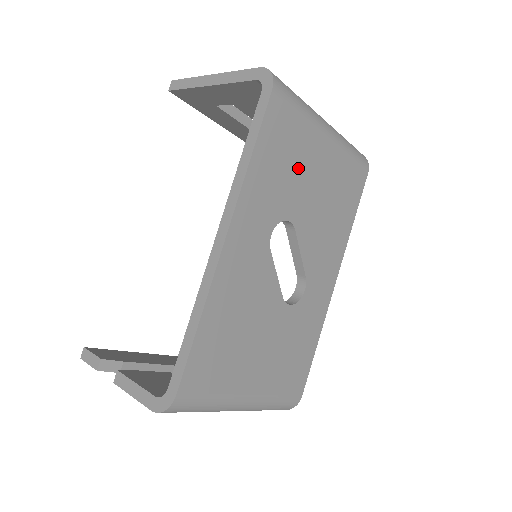
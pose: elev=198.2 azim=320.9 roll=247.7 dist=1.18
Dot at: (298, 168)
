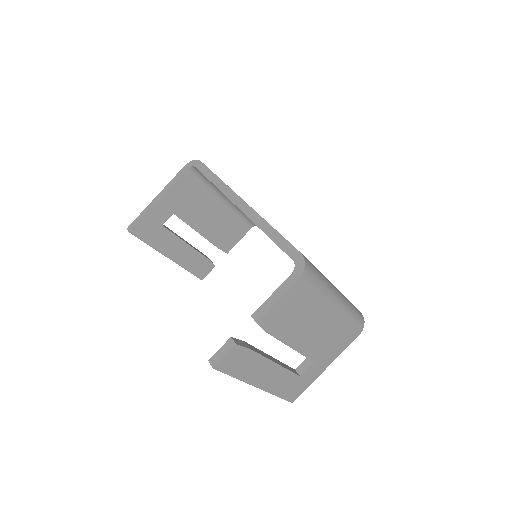
Dot at: occluded
